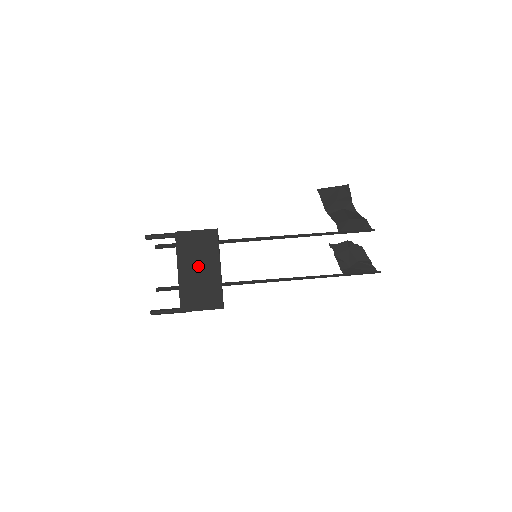
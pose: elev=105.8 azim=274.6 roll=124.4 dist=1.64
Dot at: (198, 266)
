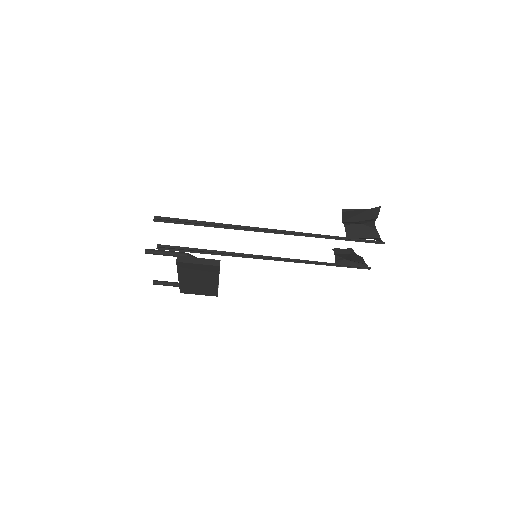
Dot at: (198, 279)
